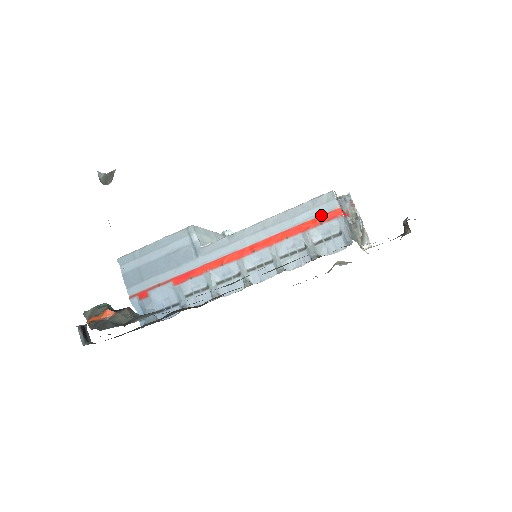
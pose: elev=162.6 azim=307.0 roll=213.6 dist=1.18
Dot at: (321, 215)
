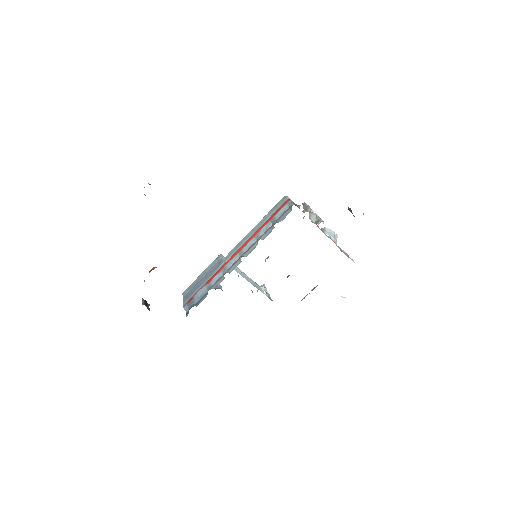
Dot at: (280, 207)
